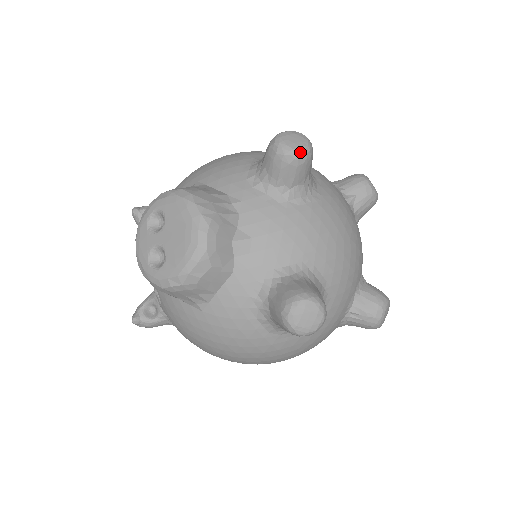
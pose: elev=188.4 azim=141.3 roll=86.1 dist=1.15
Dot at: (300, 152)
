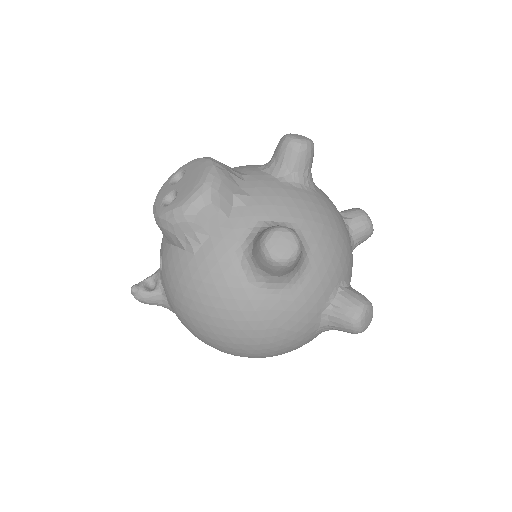
Dot at: (302, 141)
